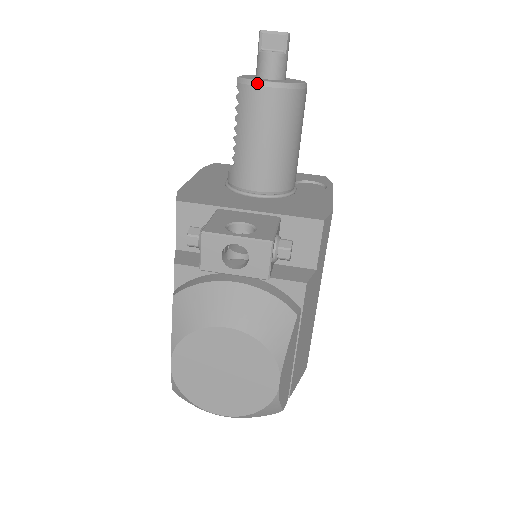
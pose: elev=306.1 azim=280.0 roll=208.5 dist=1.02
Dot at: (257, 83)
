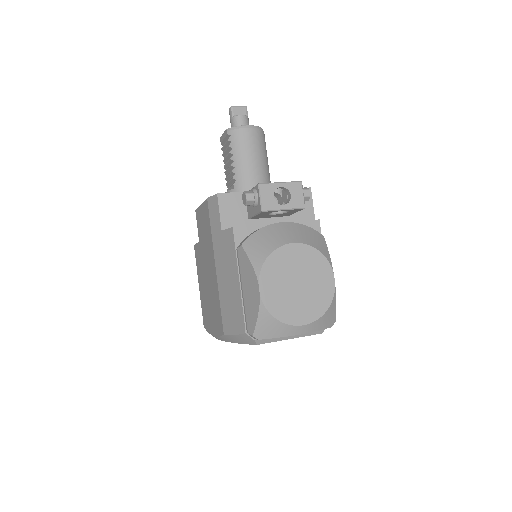
Dot at: (242, 127)
